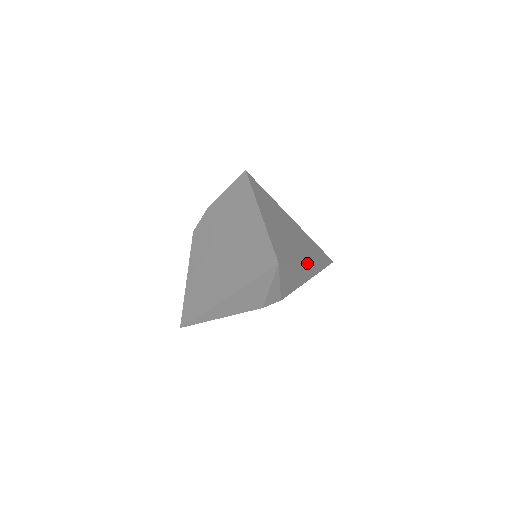
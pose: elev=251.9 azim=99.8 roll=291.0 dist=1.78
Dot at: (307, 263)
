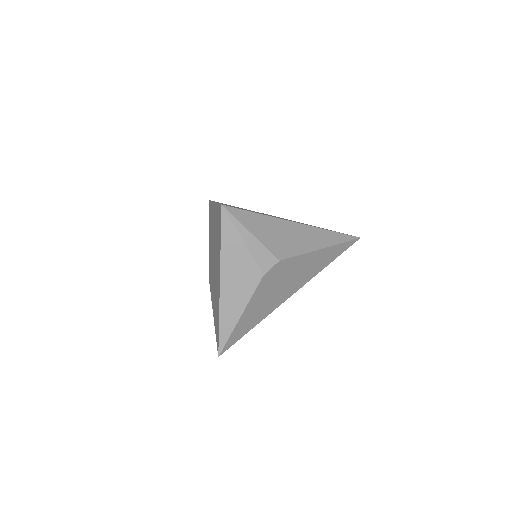
Dot at: (291, 222)
